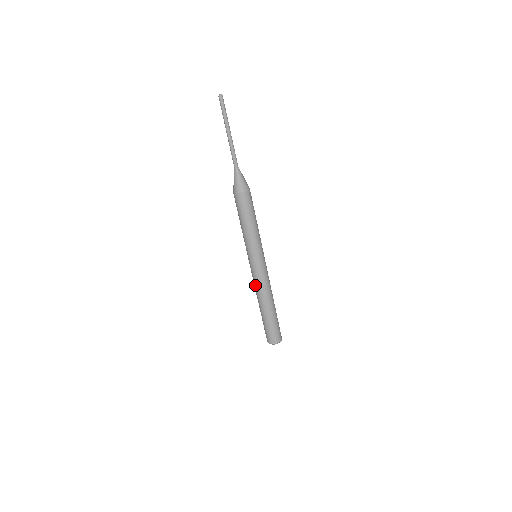
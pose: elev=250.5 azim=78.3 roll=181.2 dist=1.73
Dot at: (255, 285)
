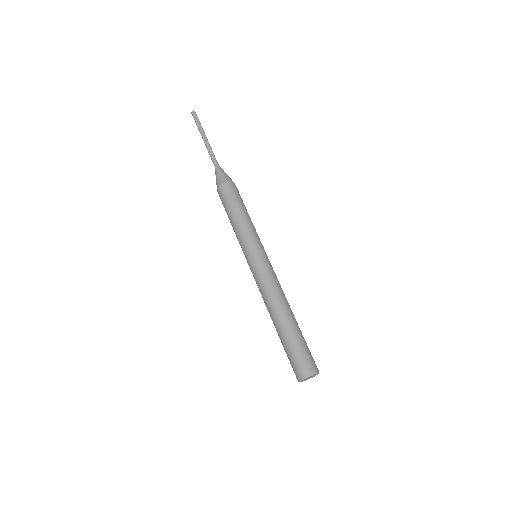
Dot at: (261, 291)
